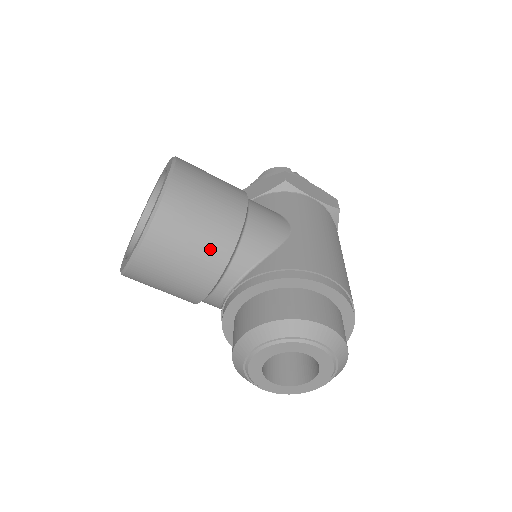
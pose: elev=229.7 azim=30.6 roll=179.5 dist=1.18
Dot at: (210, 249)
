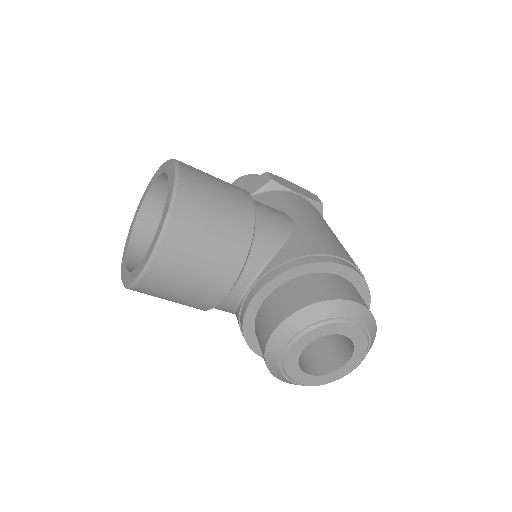
Dot at: (228, 244)
